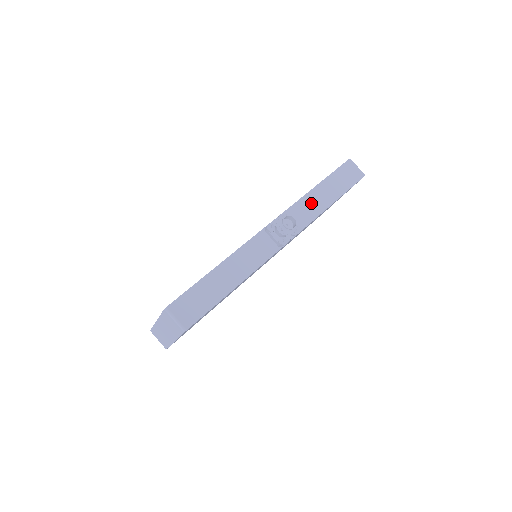
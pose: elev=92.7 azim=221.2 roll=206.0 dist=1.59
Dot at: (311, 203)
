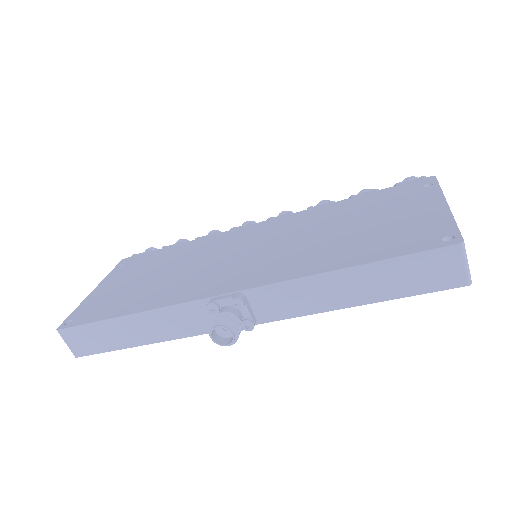
Dot at: (312, 292)
